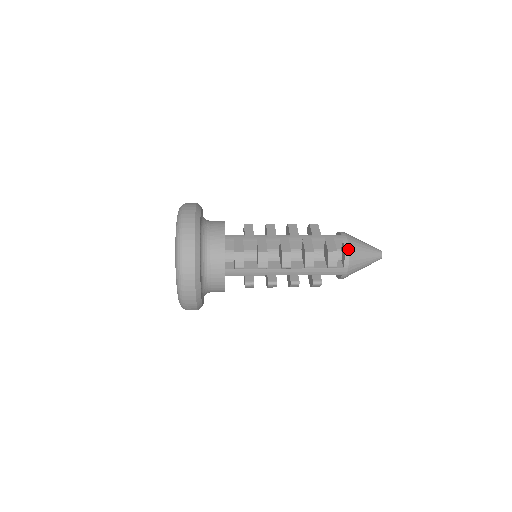
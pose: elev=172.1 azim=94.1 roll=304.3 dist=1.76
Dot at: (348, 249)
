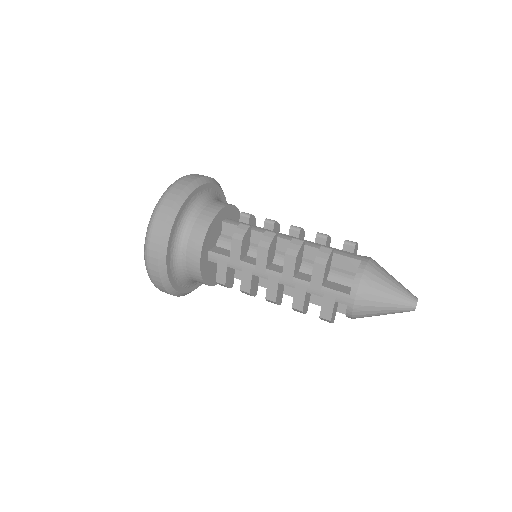
Dot at: (351, 315)
